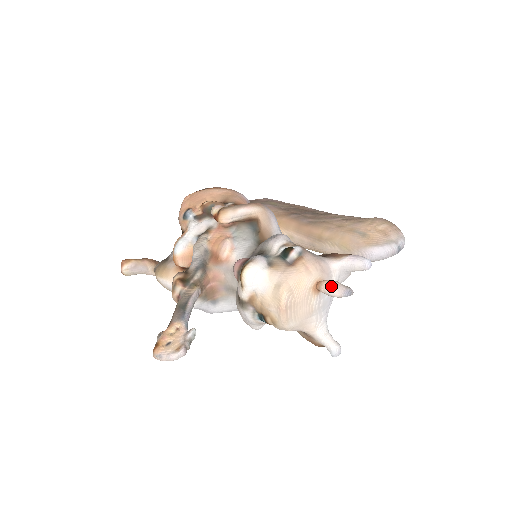
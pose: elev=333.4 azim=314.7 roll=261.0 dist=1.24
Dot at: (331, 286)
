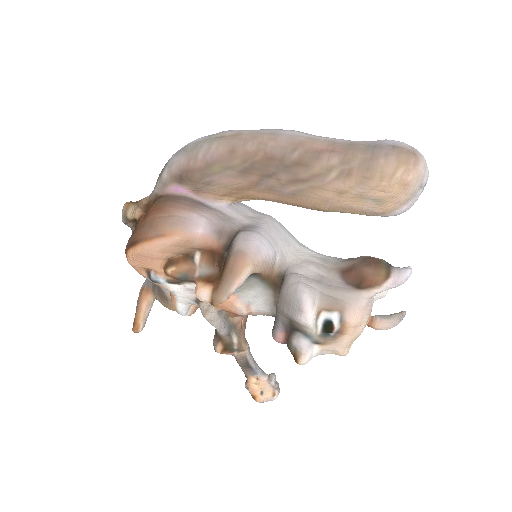
Dot at: (386, 329)
